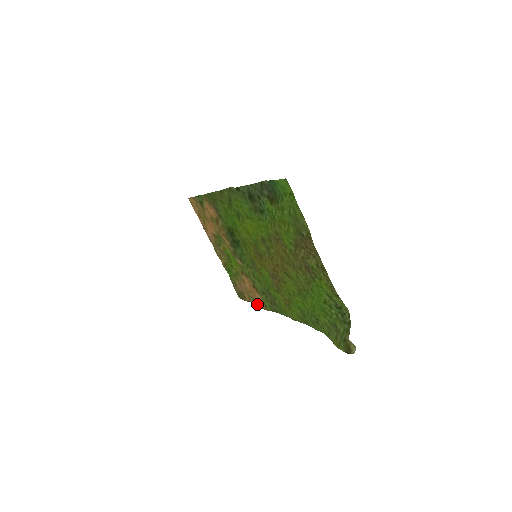
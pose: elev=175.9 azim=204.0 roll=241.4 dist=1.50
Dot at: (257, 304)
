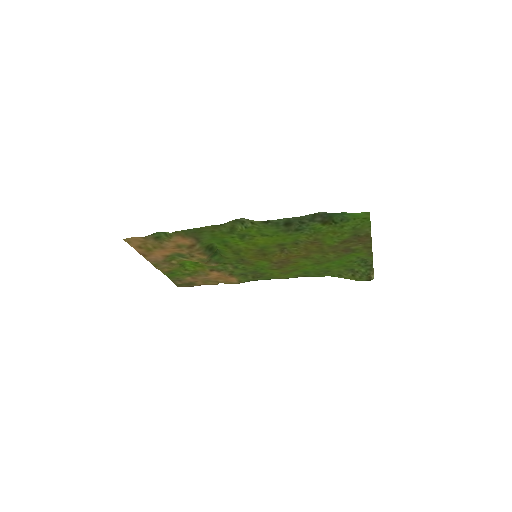
Dot at: (218, 283)
